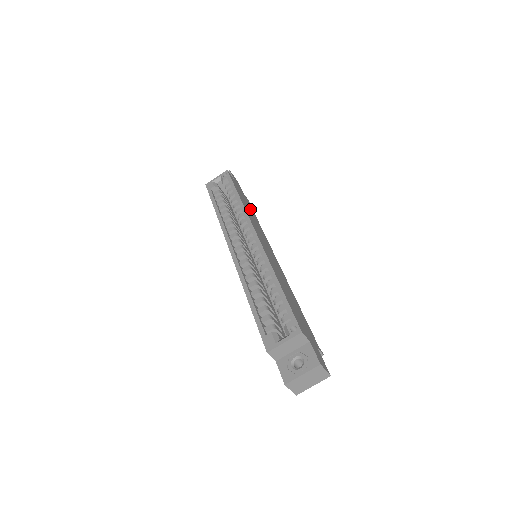
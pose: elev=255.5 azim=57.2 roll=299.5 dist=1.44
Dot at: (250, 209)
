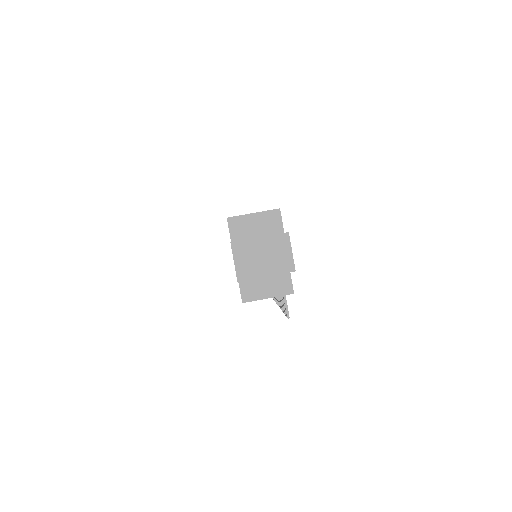
Dot at: occluded
